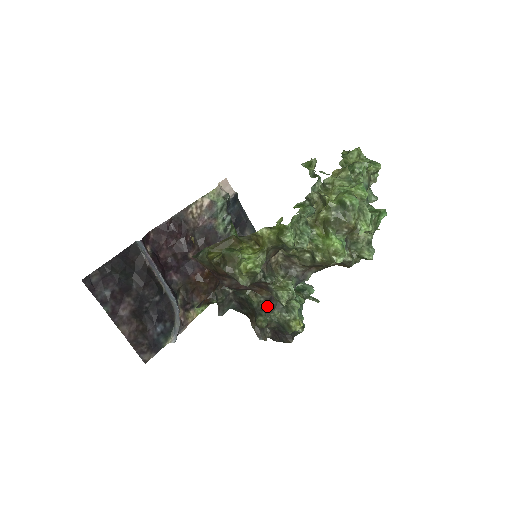
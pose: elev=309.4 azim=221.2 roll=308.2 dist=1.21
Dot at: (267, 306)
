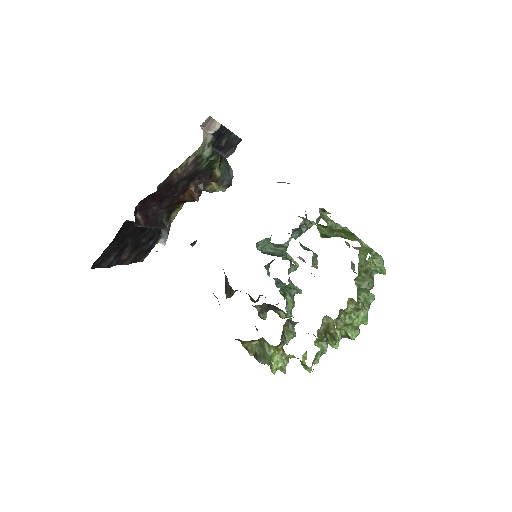
Dot at: (267, 306)
